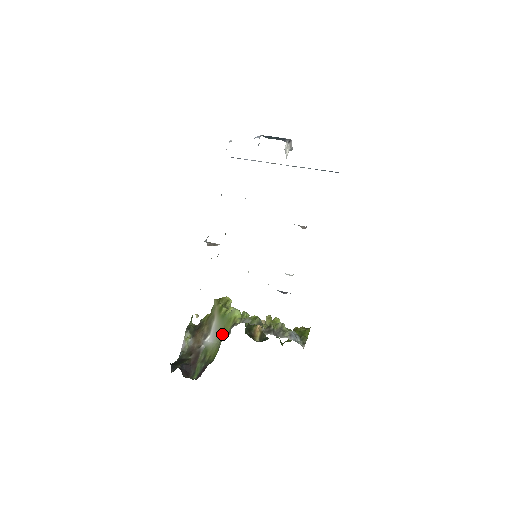
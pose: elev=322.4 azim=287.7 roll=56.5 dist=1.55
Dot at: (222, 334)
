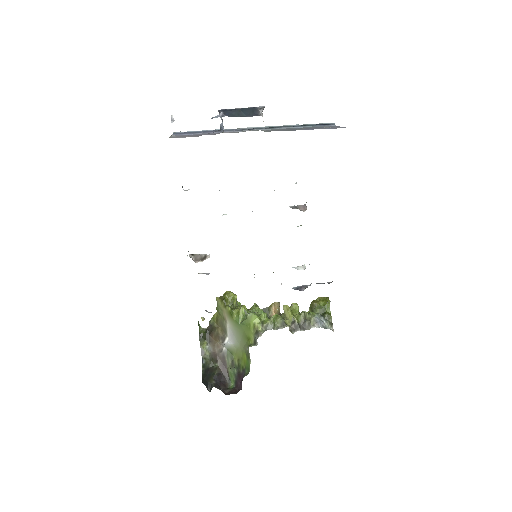
Dot at: (244, 339)
